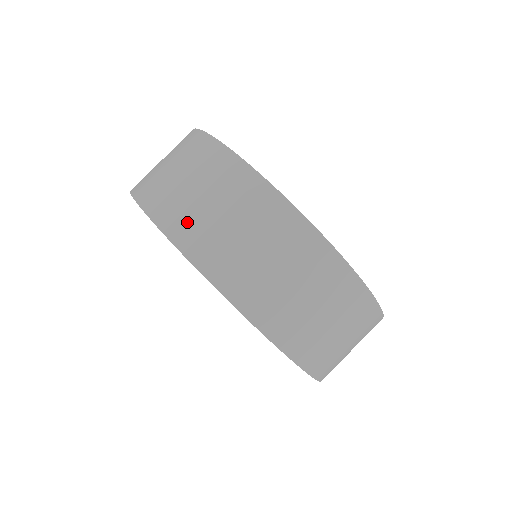
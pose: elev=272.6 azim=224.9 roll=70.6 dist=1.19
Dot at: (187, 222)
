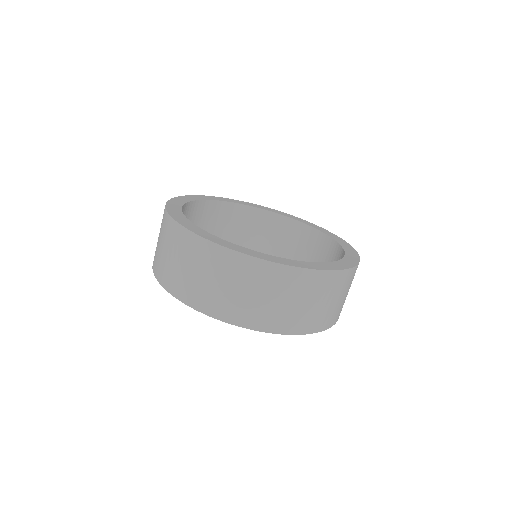
Dot at: (258, 315)
